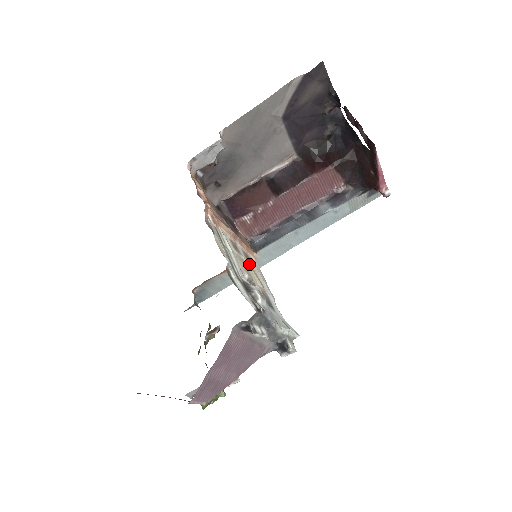
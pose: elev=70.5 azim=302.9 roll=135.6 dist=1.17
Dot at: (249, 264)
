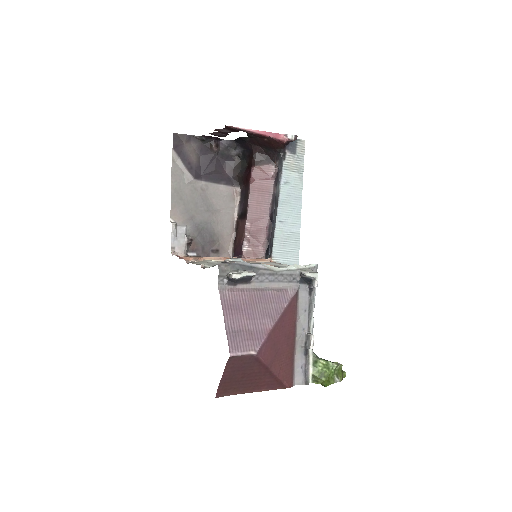
Dot at: occluded
